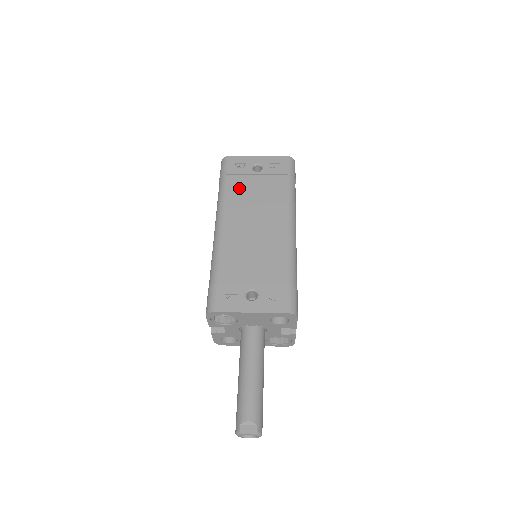
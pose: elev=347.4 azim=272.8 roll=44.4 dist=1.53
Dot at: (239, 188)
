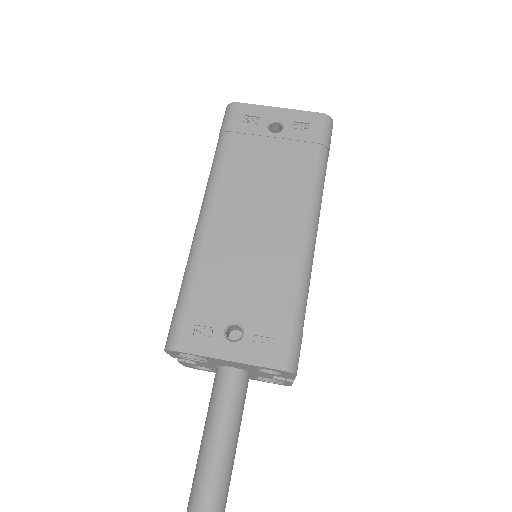
Dot at: (243, 156)
